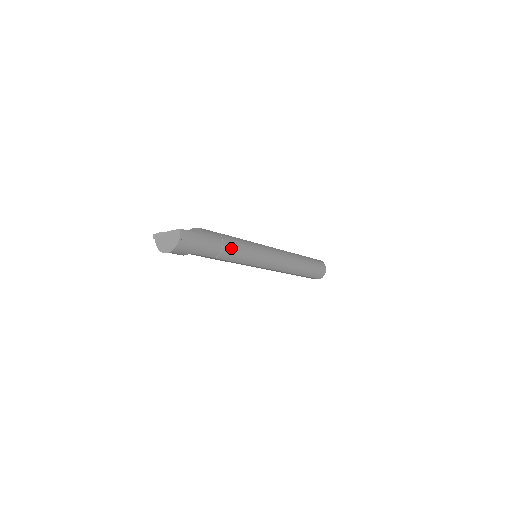
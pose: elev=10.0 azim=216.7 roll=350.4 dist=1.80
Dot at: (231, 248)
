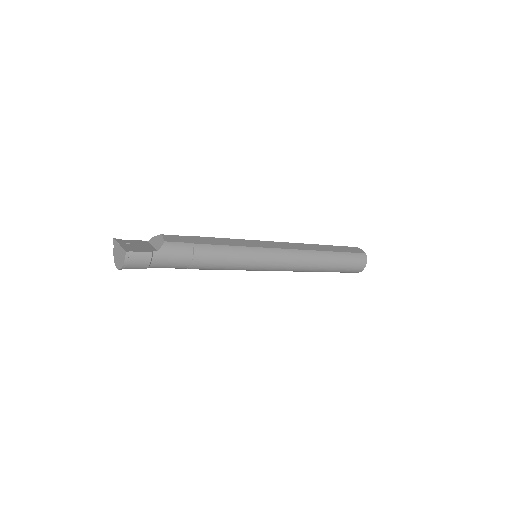
Dot at: (206, 261)
